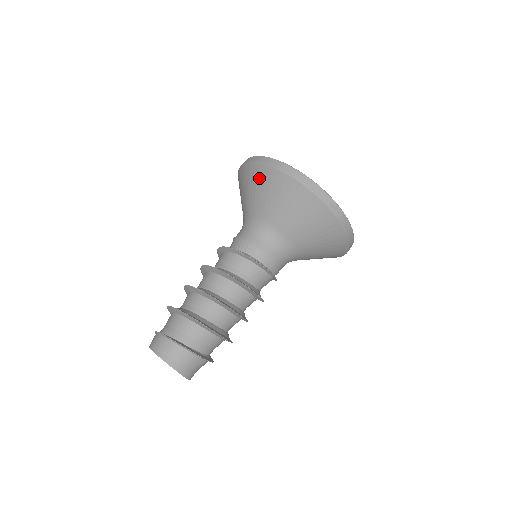
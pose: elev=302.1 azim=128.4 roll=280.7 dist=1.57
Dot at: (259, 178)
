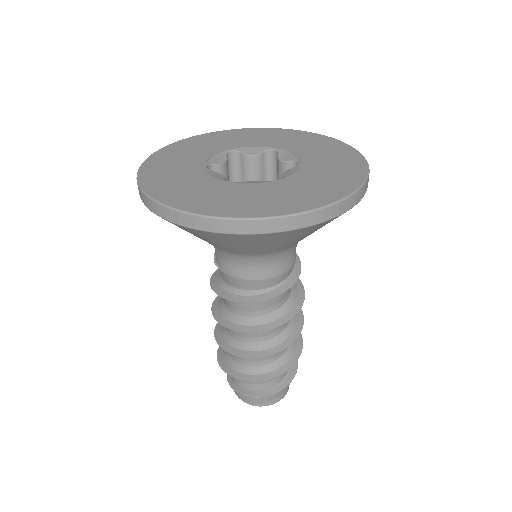
Dot at: (205, 237)
